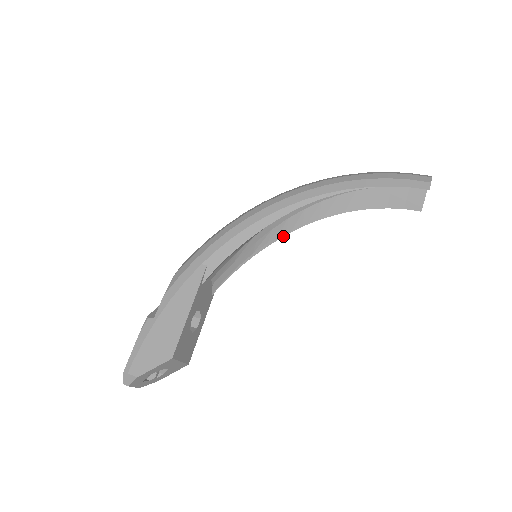
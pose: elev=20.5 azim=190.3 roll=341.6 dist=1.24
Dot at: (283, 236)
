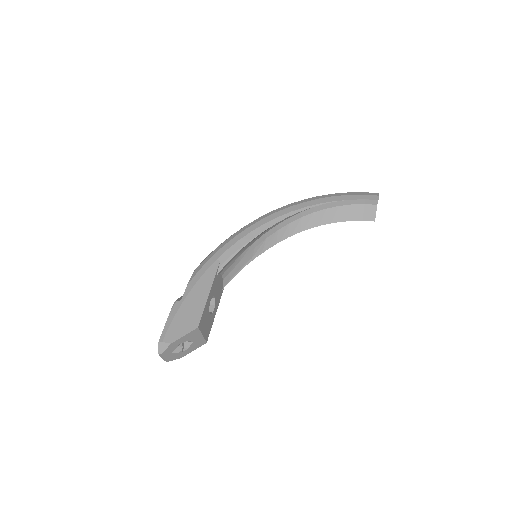
Dot at: occluded
